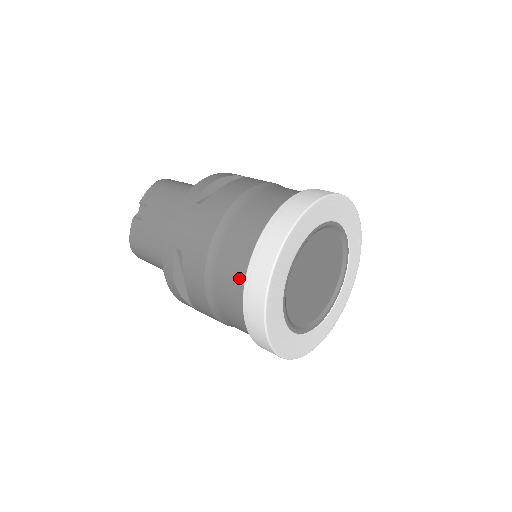
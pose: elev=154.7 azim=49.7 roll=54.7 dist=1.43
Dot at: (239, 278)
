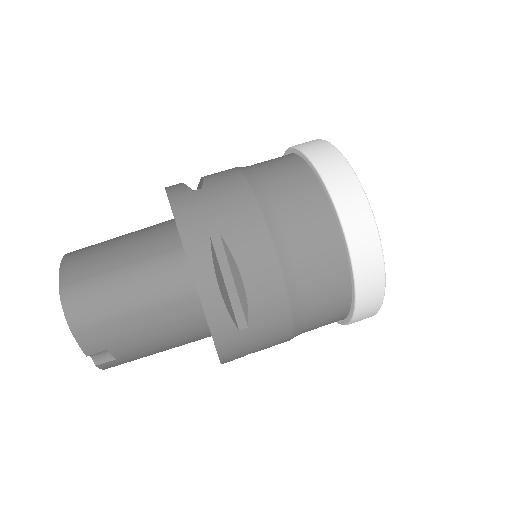
Dot at: occluded
